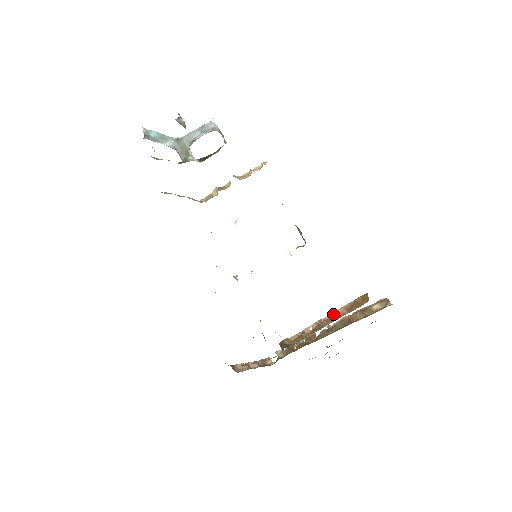
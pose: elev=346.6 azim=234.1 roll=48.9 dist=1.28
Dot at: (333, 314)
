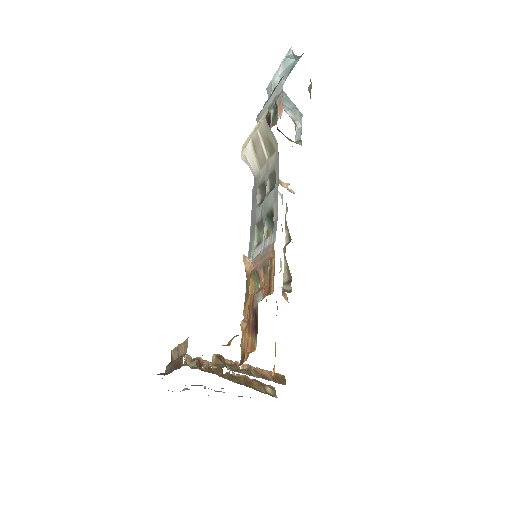
Dot at: (261, 370)
